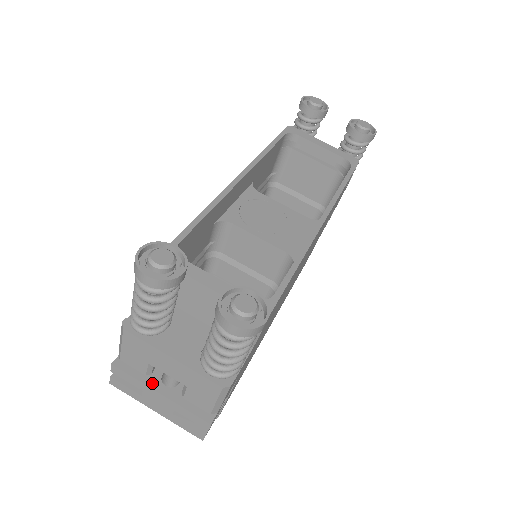
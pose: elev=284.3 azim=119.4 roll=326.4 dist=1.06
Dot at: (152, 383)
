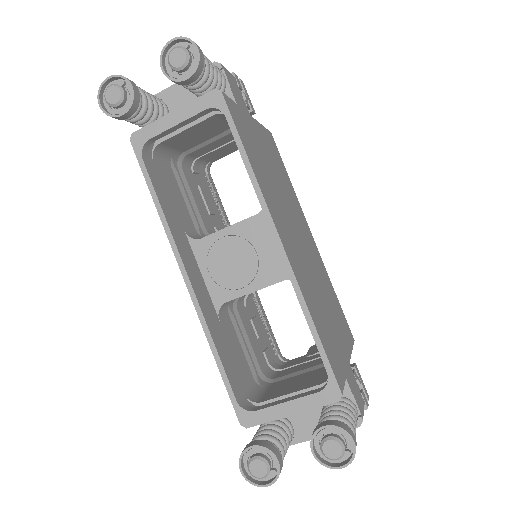
Dot at: occluded
